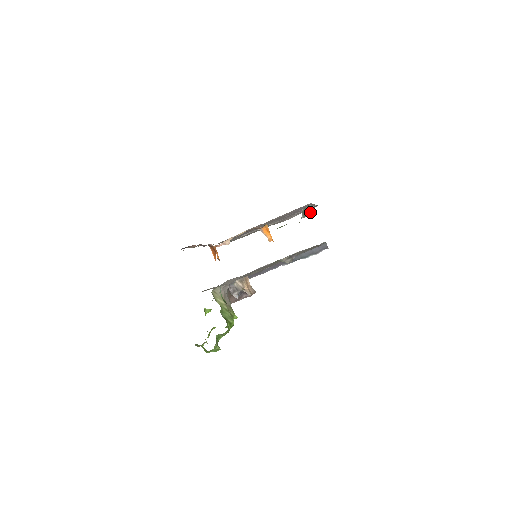
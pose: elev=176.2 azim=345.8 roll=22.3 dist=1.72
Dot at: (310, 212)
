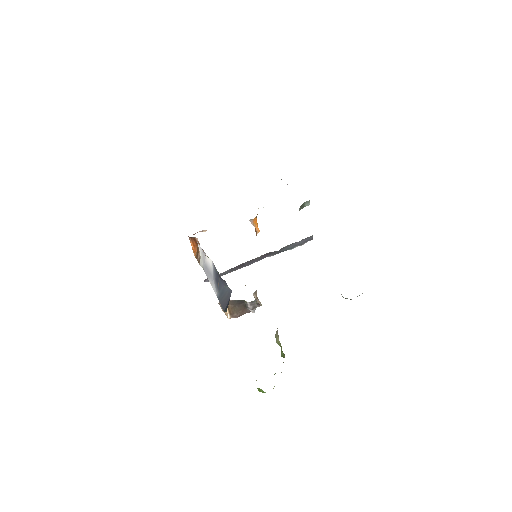
Dot at: (306, 205)
